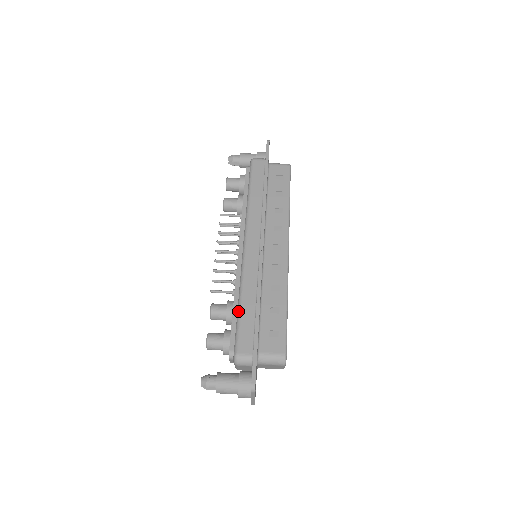
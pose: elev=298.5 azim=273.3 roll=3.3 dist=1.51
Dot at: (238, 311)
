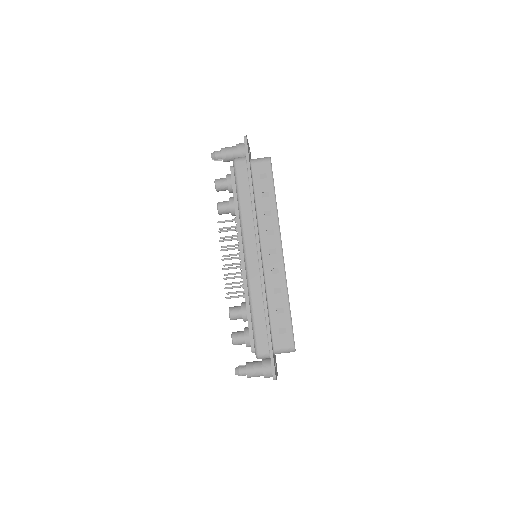
Dot at: (251, 318)
